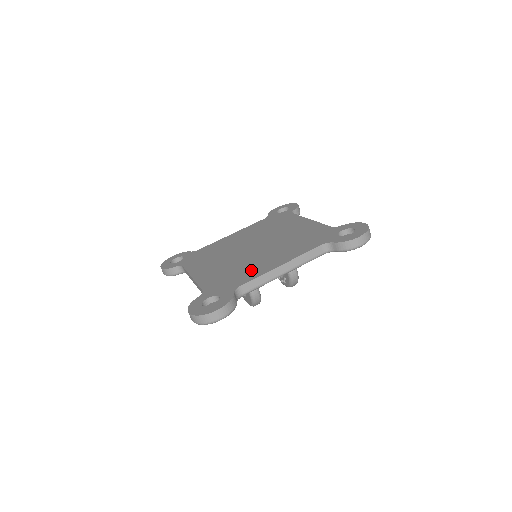
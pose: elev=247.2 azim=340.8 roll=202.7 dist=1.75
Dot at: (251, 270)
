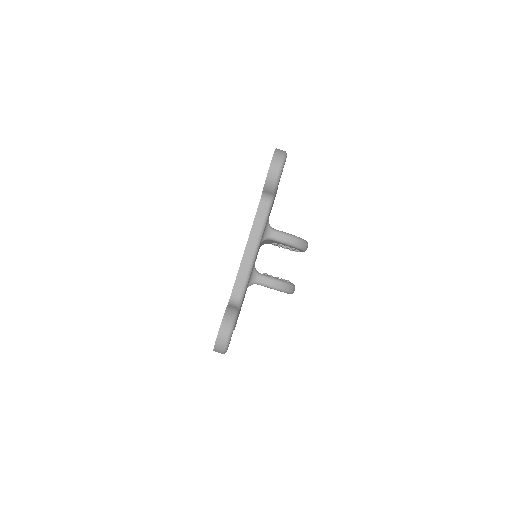
Dot at: occluded
